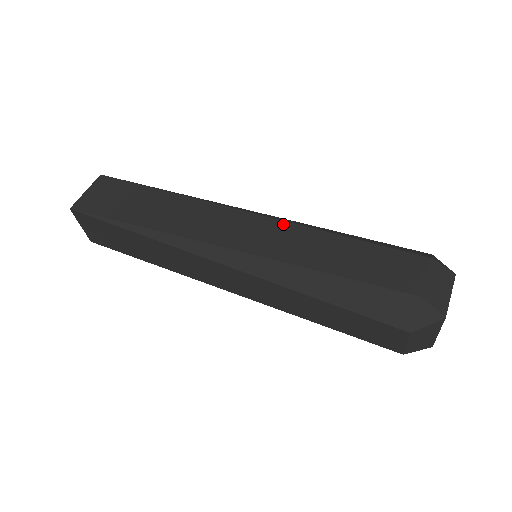
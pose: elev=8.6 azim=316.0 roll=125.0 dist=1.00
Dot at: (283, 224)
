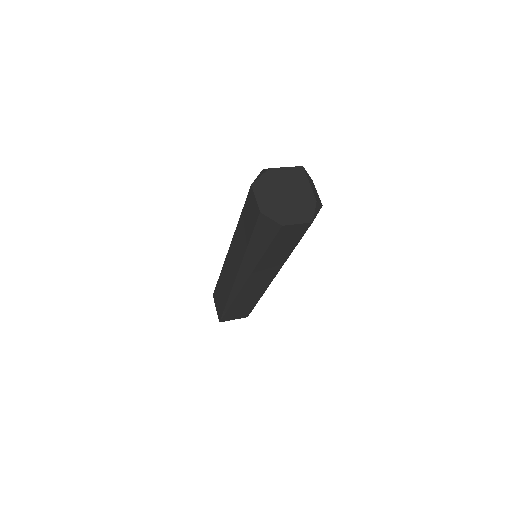
Dot at: occluded
